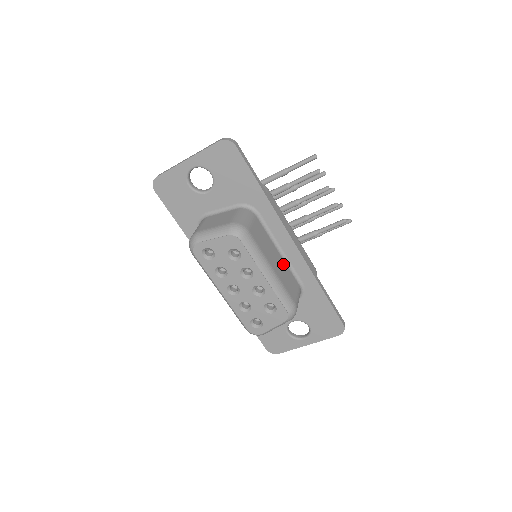
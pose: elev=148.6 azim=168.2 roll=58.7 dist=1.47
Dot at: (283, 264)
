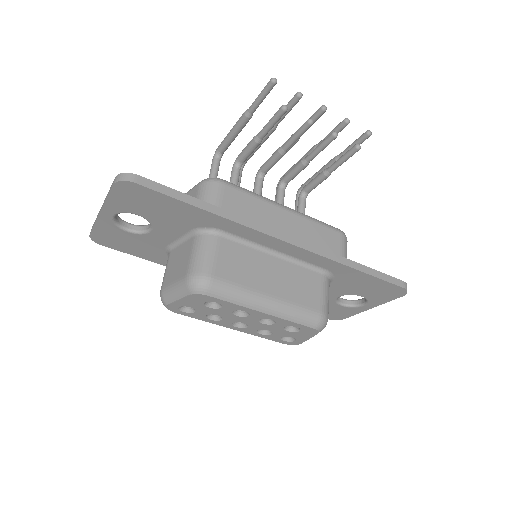
Dot at: (286, 268)
